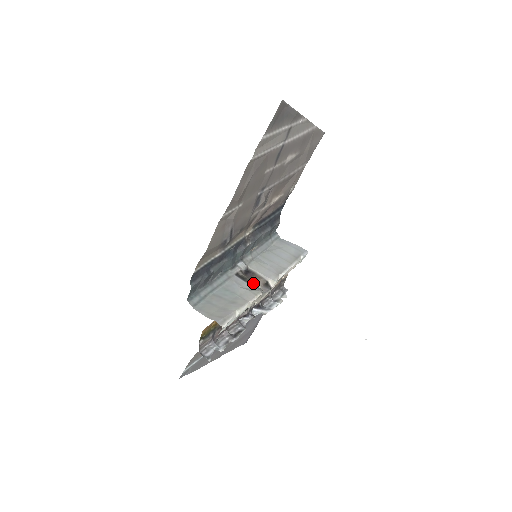
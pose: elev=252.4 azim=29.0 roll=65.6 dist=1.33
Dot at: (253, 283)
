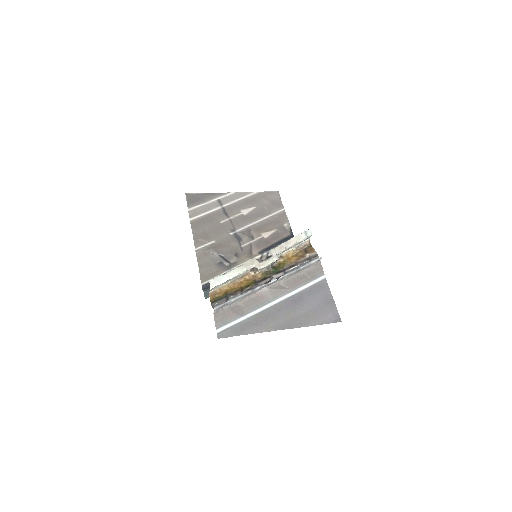
Dot at: occluded
